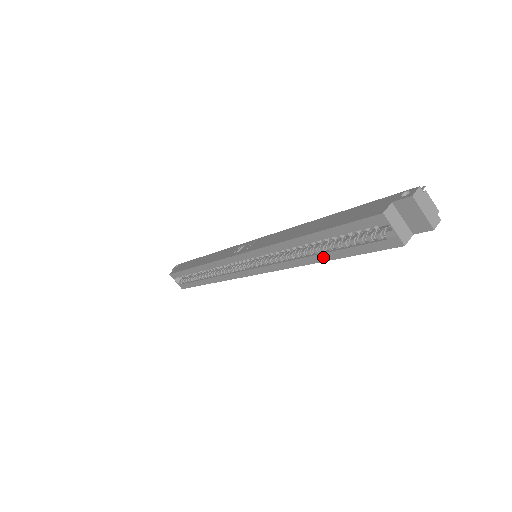
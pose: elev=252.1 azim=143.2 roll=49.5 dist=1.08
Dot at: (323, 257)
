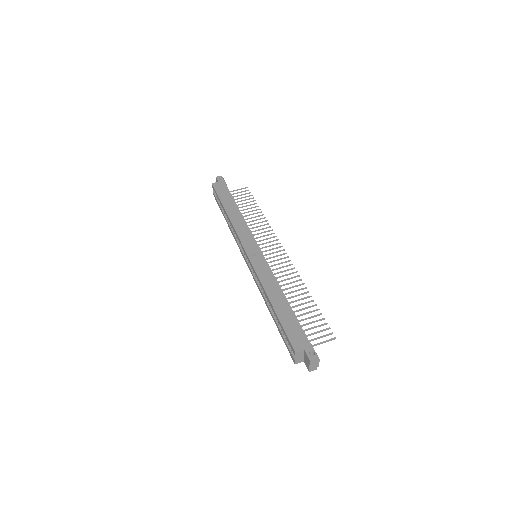
Dot at: (273, 316)
